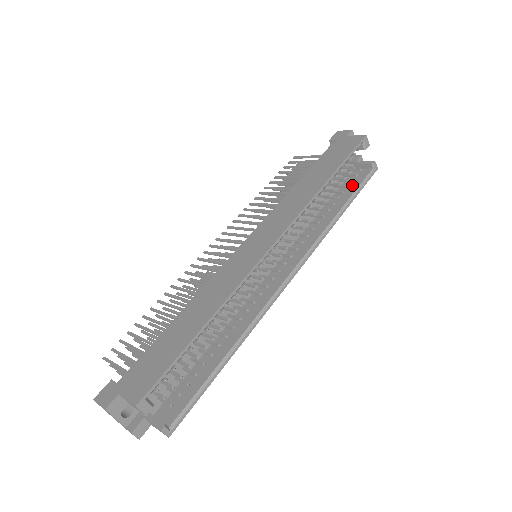
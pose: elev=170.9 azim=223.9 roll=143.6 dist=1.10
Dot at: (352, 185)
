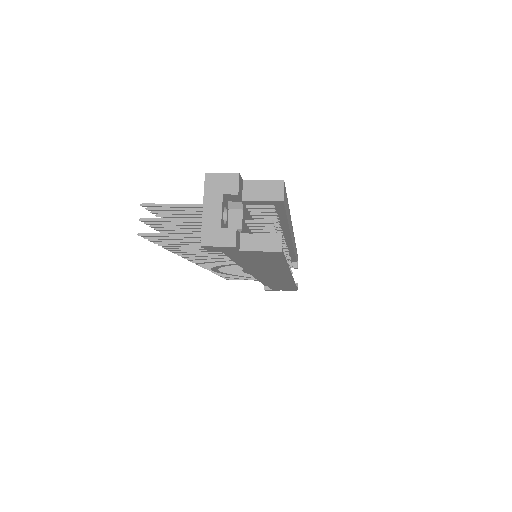
Dot at: occluded
